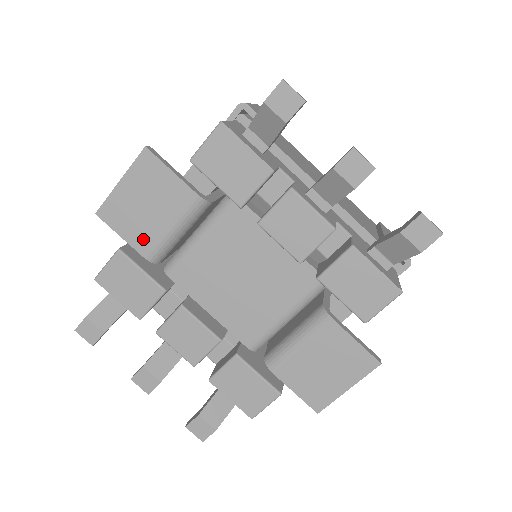
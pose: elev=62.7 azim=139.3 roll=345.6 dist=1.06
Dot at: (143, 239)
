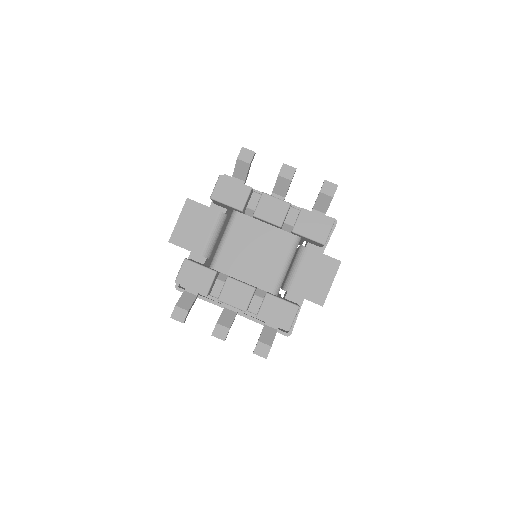
Dot at: (197, 245)
